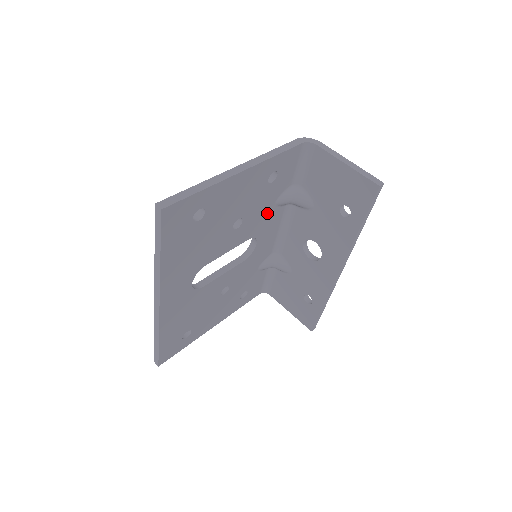
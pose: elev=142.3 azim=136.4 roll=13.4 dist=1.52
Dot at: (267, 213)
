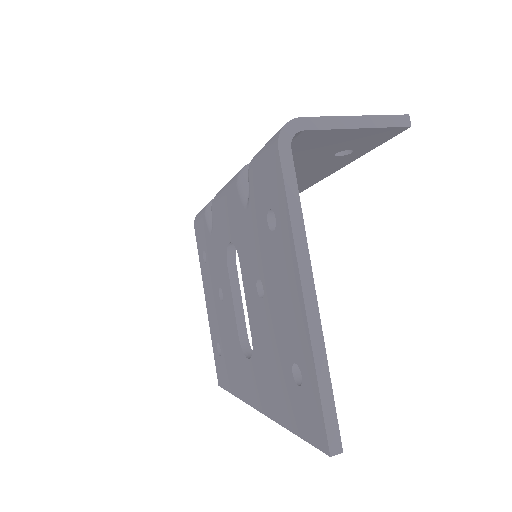
Dot at: occluded
